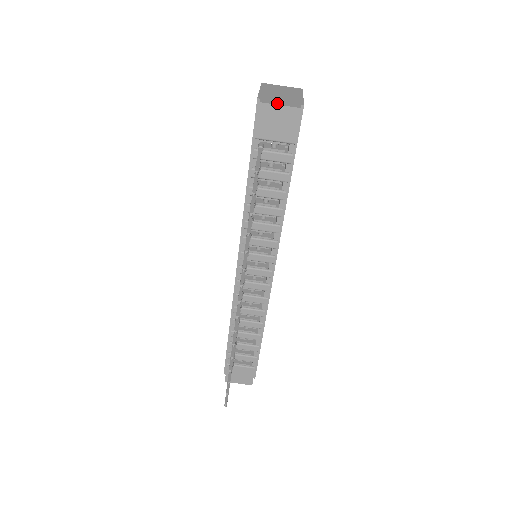
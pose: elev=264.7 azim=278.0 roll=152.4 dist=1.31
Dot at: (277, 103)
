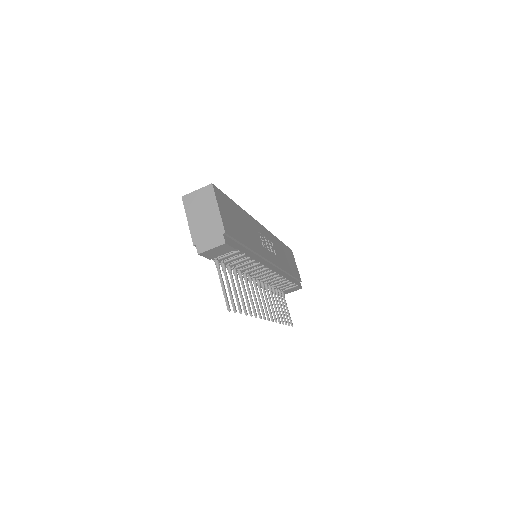
Dot at: (208, 246)
